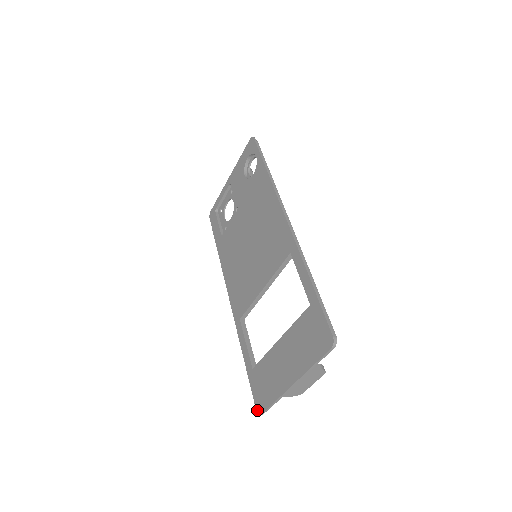
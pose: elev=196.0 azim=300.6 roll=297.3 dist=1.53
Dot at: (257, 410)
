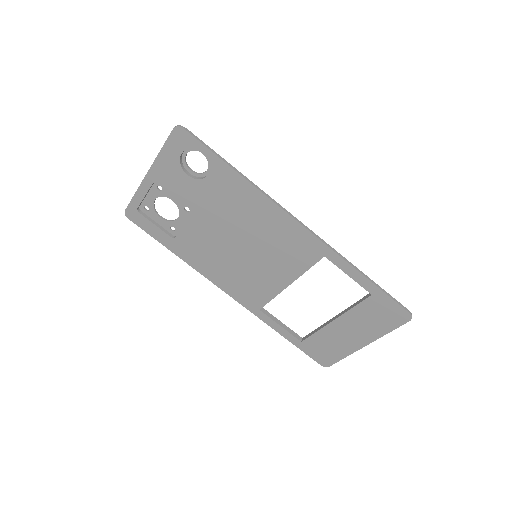
Dot at: (322, 365)
